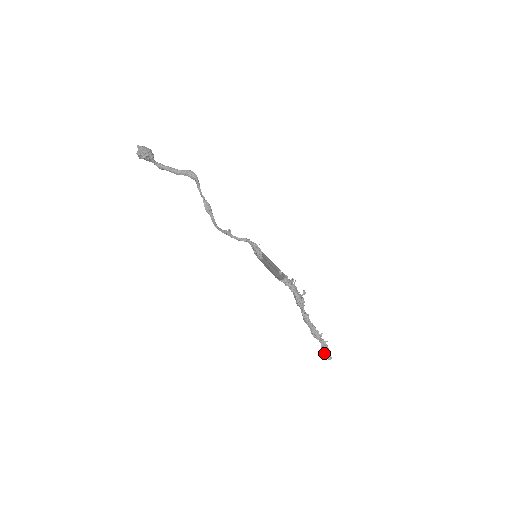
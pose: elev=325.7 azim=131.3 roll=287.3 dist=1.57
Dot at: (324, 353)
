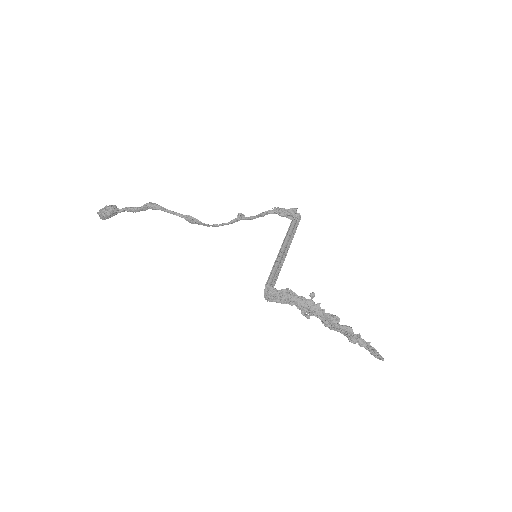
Dot at: occluded
